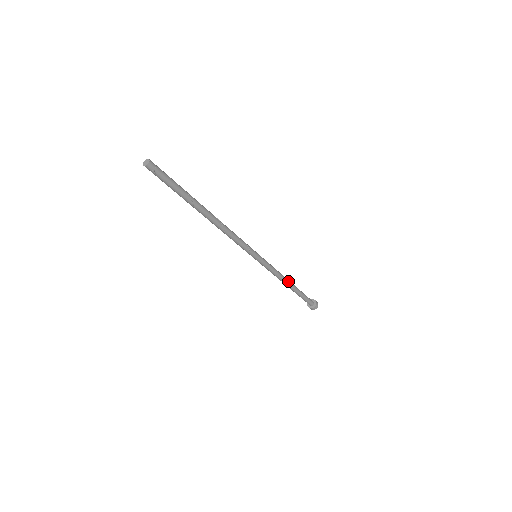
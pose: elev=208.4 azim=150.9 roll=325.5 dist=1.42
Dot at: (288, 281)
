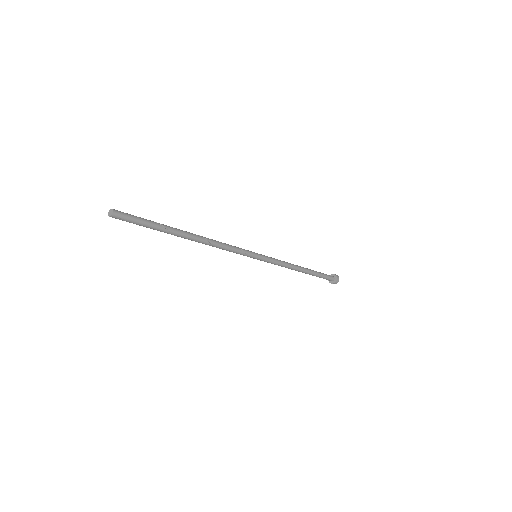
Dot at: (299, 268)
